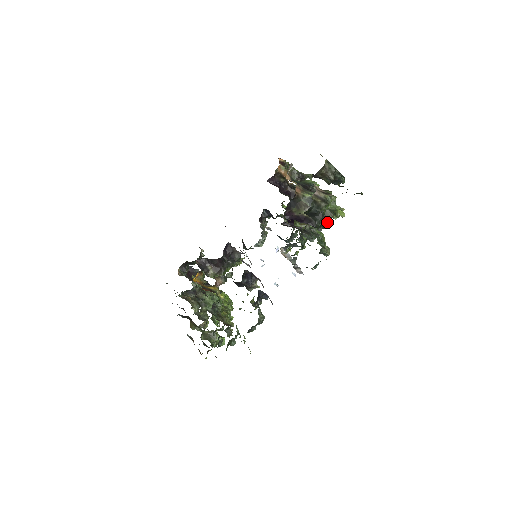
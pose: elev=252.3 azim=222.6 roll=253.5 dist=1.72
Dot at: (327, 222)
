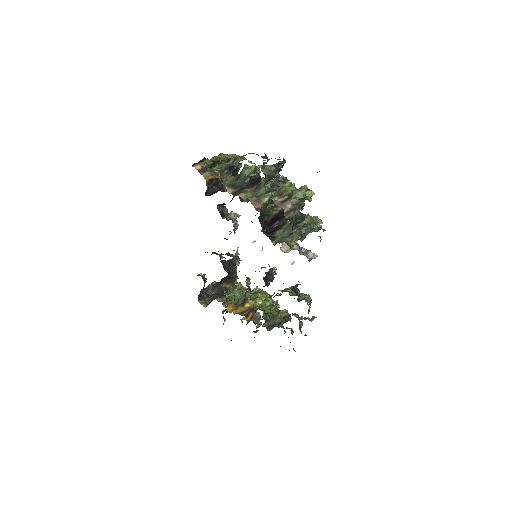
Dot at: occluded
